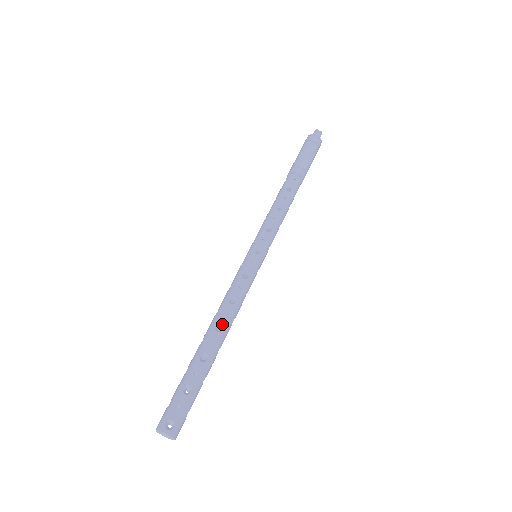
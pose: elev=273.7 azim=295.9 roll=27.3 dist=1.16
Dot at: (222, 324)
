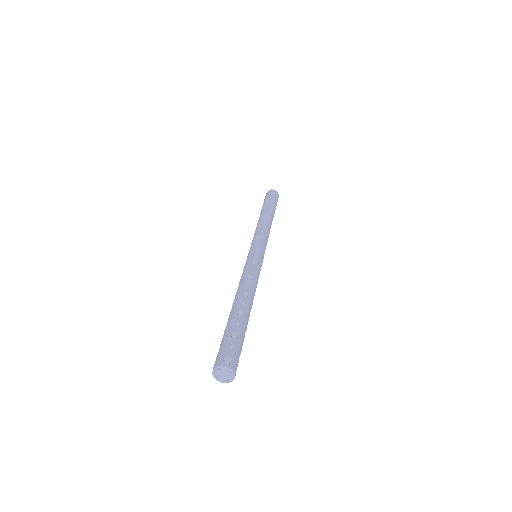
Dot at: (247, 292)
